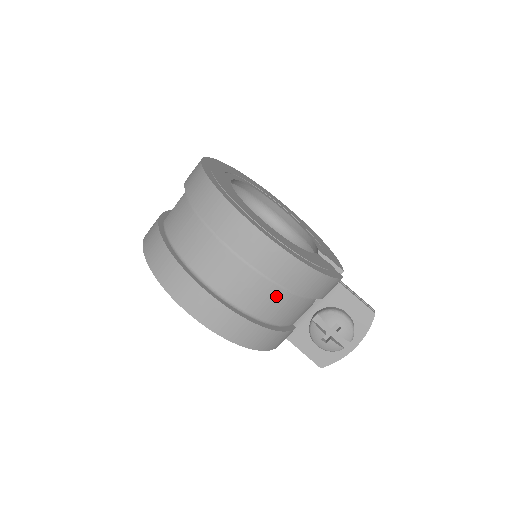
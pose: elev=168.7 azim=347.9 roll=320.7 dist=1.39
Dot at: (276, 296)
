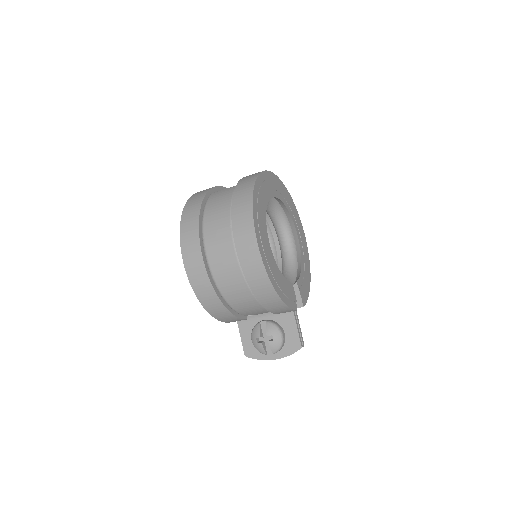
Dot at: (243, 291)
